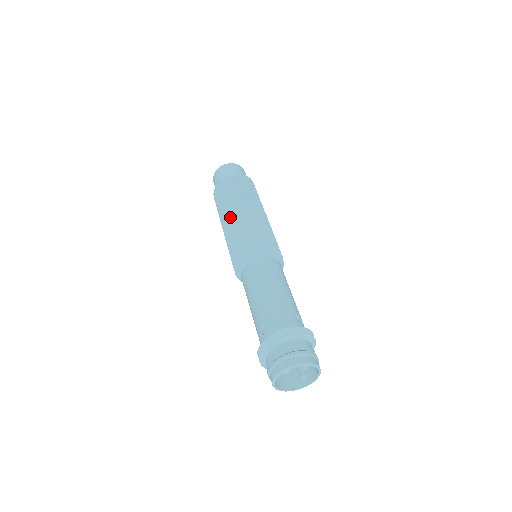
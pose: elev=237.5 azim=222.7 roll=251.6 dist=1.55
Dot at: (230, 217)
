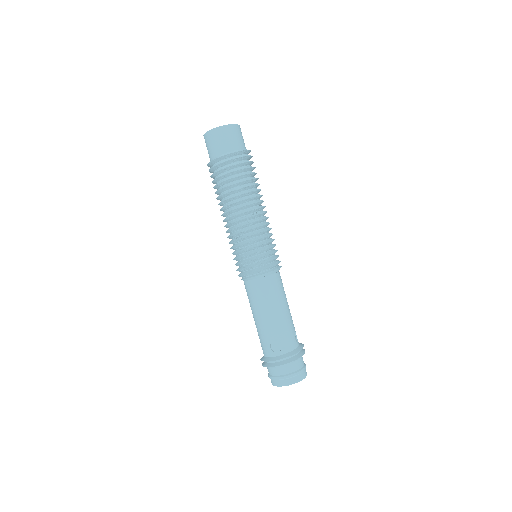
Dot at: (239, 215)
